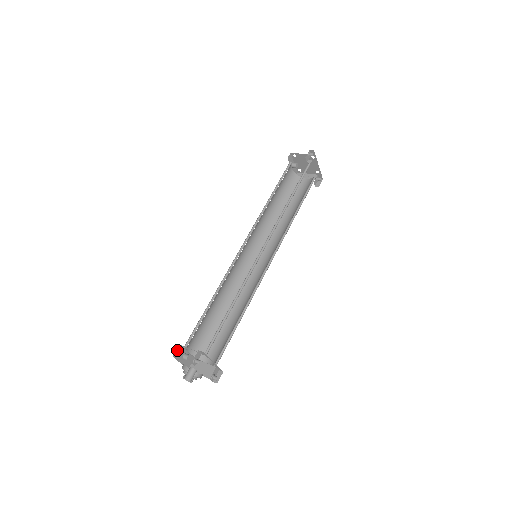
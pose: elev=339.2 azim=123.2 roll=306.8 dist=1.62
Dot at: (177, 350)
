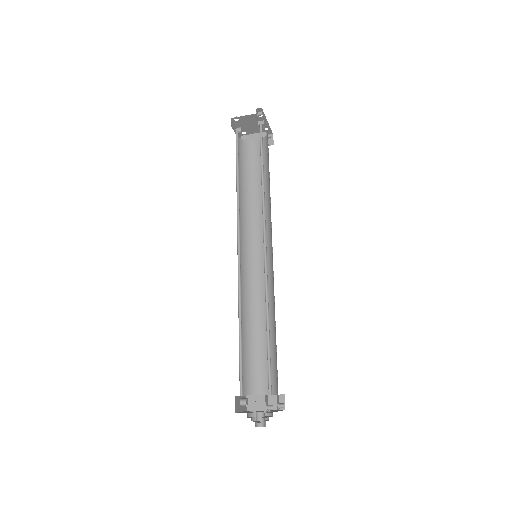
Dot at: (235, 403)
